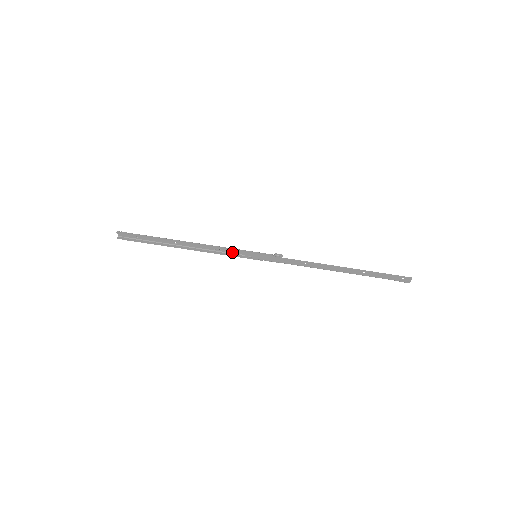
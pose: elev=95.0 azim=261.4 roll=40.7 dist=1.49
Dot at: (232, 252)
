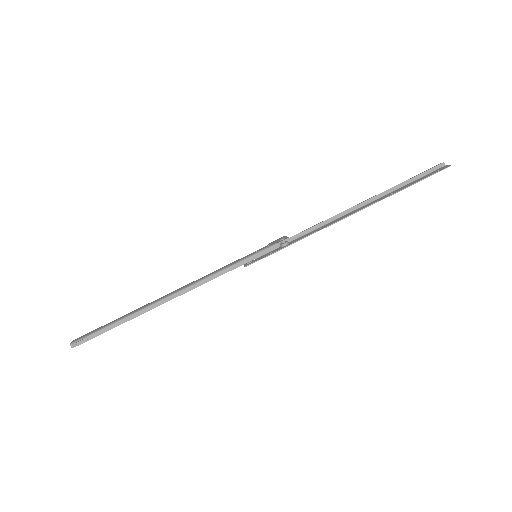
Dot at: (223, 268)
